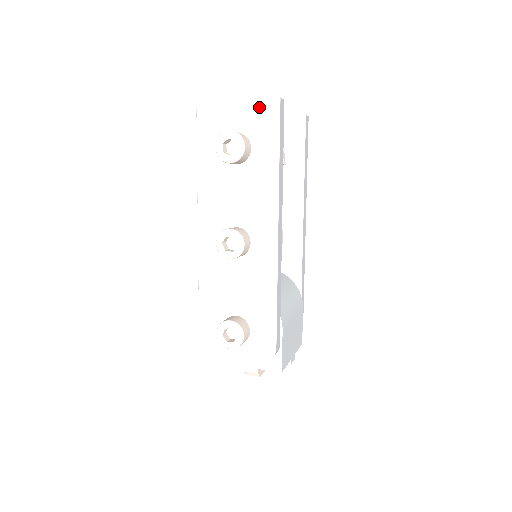
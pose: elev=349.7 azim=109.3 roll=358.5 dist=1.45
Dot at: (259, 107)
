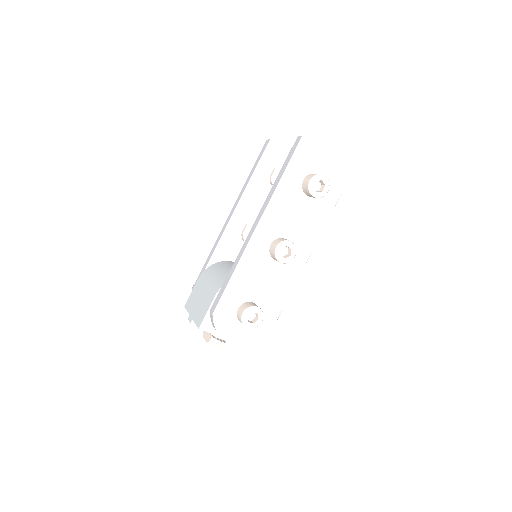
Dot at: (339, 167)
